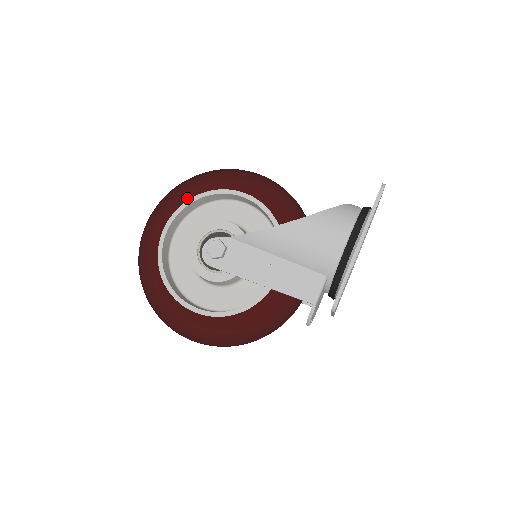
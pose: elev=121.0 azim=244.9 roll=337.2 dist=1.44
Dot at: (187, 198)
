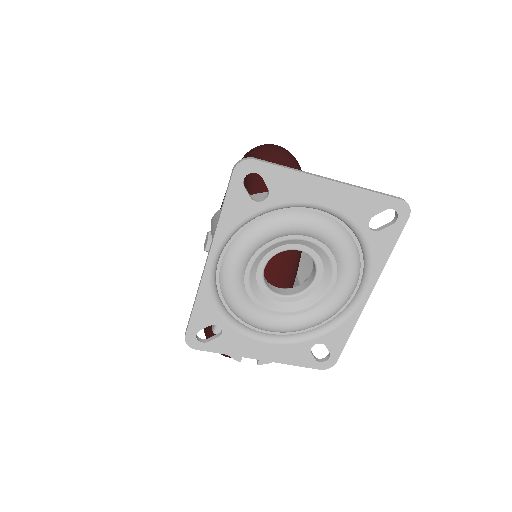
Dot at: occluded
